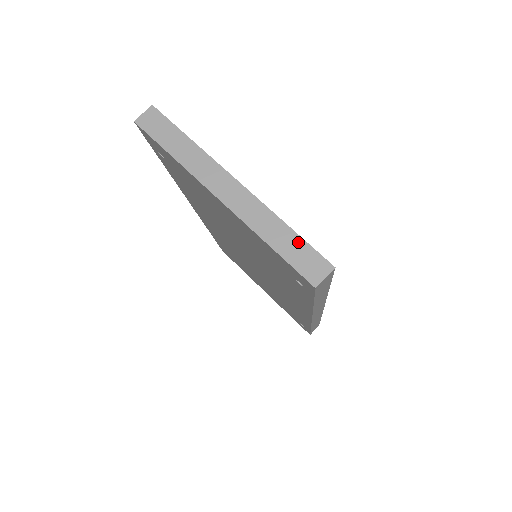
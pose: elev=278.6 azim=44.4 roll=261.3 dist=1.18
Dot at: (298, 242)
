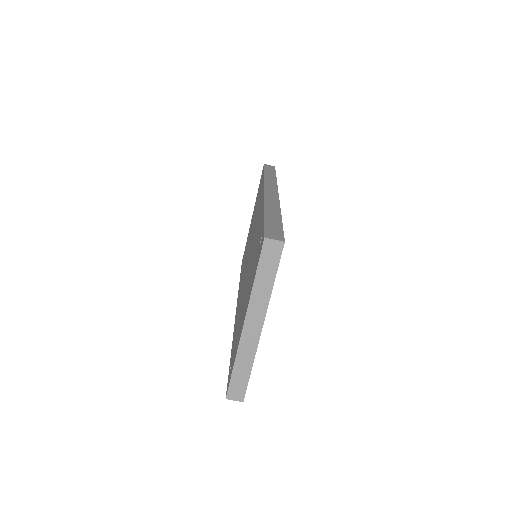
Dot at: (245, 379)
